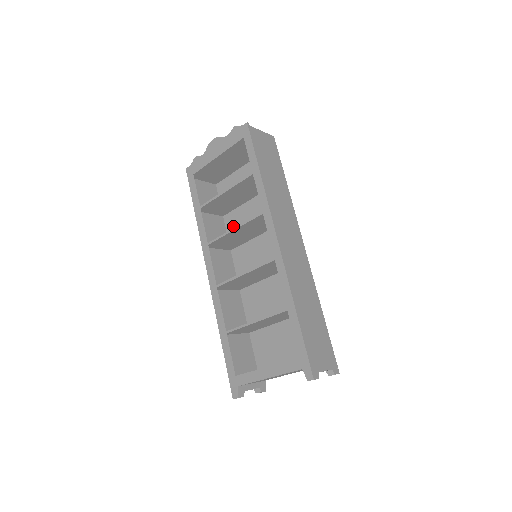
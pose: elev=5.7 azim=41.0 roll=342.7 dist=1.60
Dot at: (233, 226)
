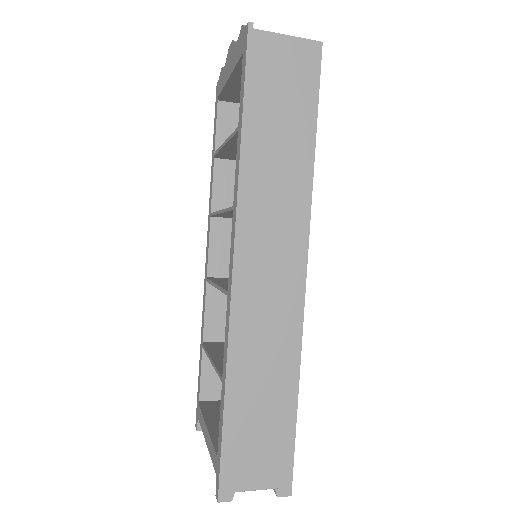
Dot at: occluded
